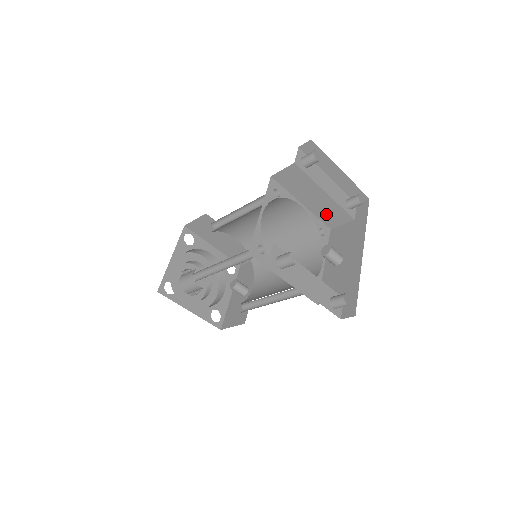
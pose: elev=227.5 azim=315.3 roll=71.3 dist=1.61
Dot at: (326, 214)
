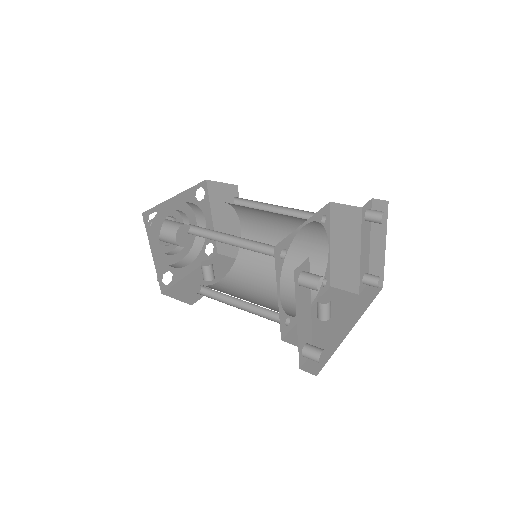
Dot at: (341, 271)
